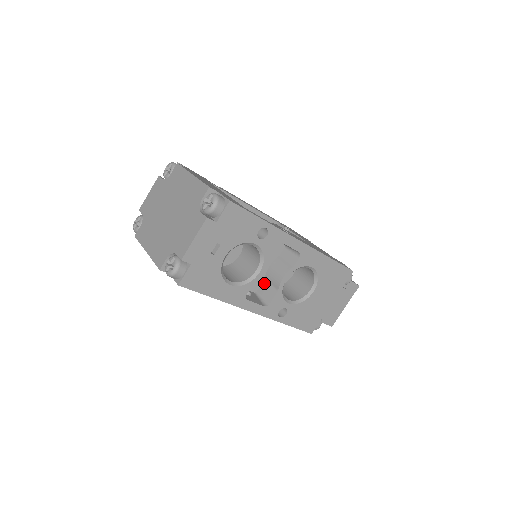
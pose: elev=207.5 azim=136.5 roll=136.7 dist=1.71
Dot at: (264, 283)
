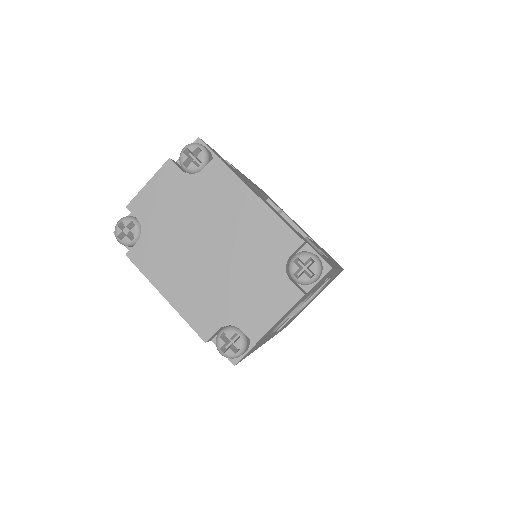
Dot at: occluded
